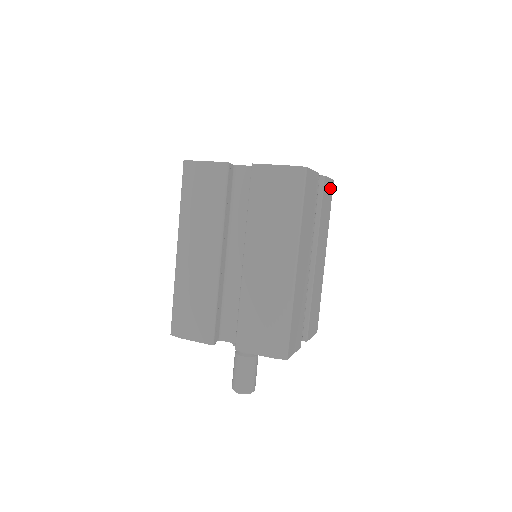
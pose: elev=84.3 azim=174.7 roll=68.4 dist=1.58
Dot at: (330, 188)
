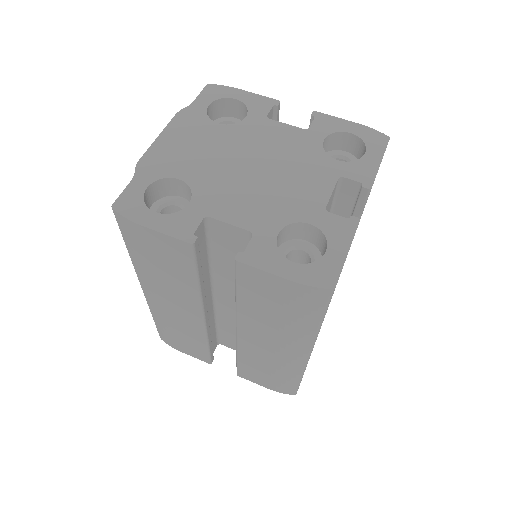
Dot at: occluded
